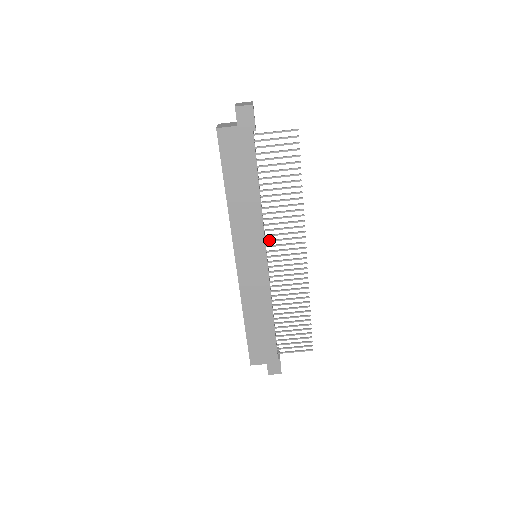
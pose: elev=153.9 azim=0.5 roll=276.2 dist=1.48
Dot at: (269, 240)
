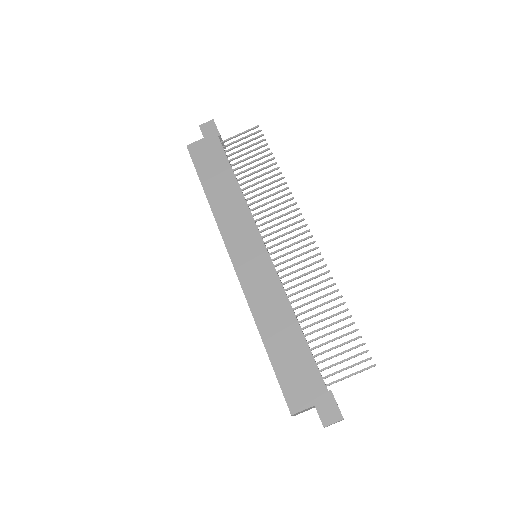
Dot at: (263, 229)
